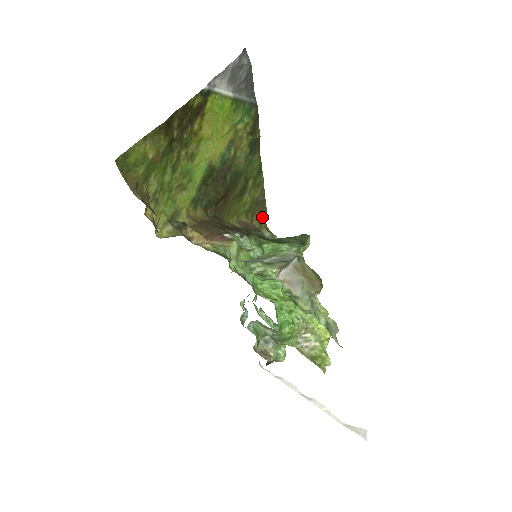
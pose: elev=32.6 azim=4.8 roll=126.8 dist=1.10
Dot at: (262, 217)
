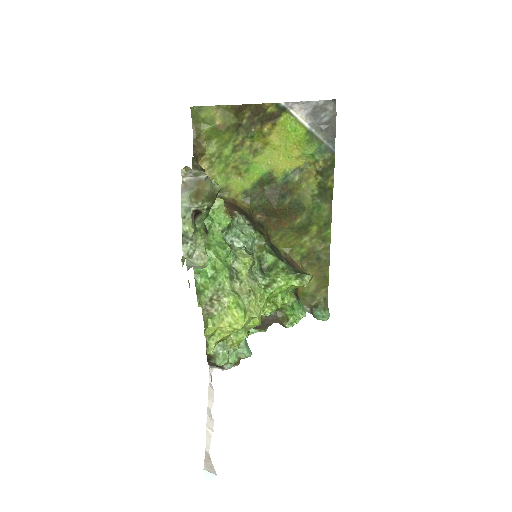
Dot at: (322, 281)
